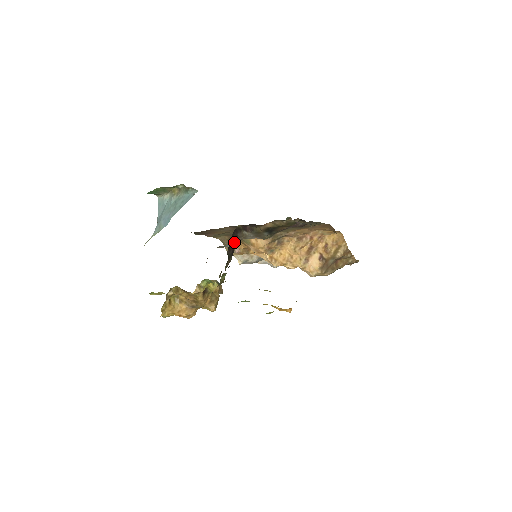
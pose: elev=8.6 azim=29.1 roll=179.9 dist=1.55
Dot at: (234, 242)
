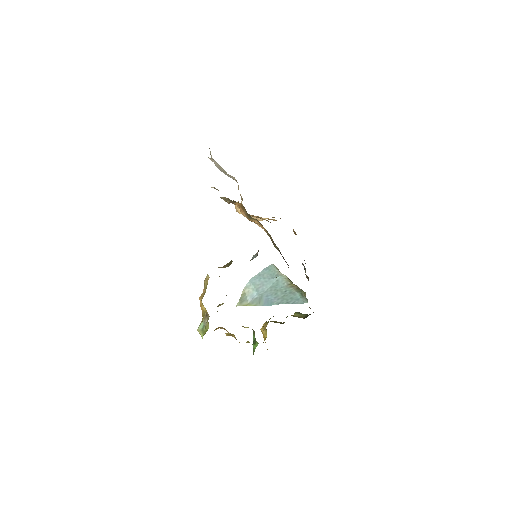
Dot at: occluded
